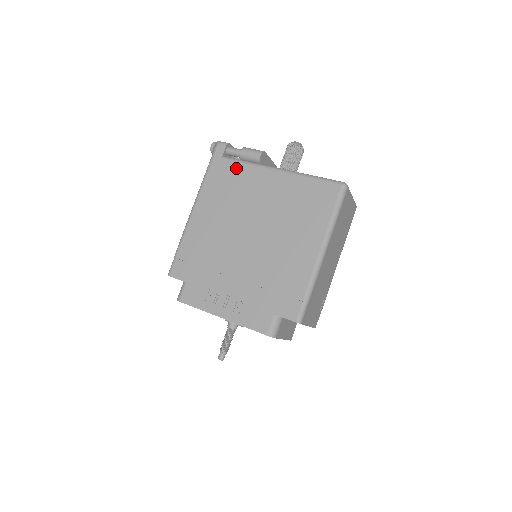
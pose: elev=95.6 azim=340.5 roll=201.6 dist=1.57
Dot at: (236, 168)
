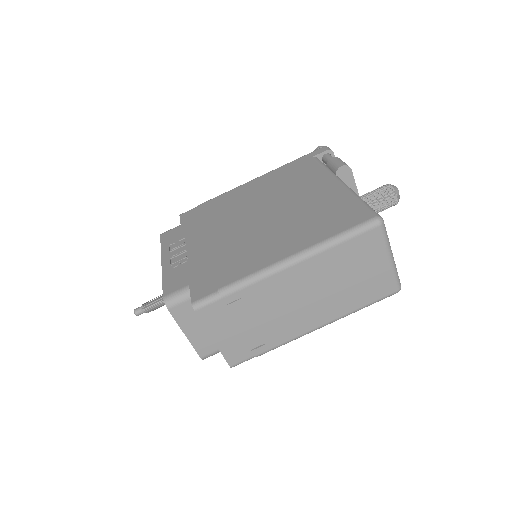
Dot at: (313, 167)
